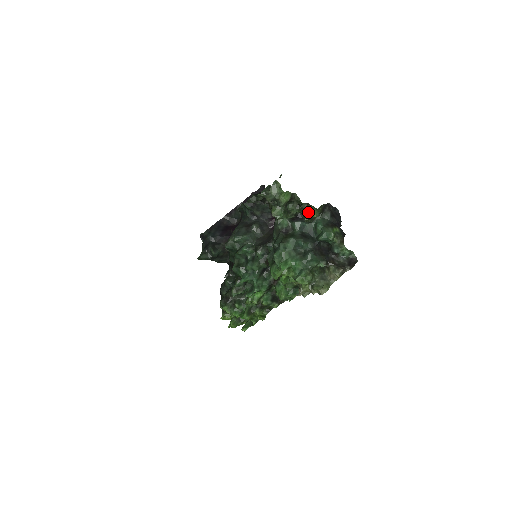
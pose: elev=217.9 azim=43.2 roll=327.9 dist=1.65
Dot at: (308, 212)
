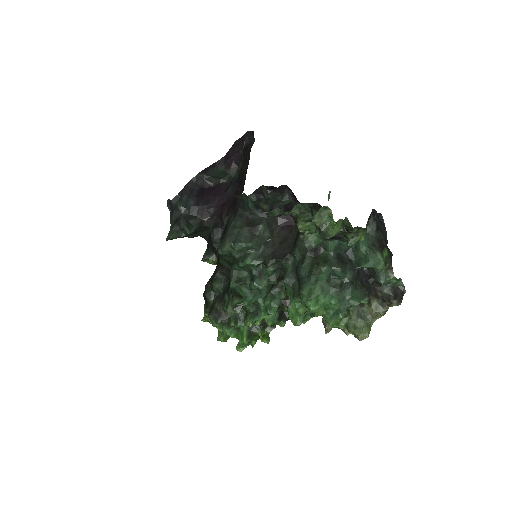
Dot at: (354, 234)
